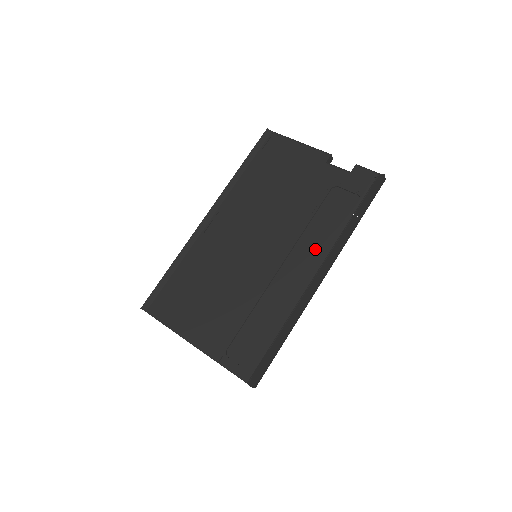
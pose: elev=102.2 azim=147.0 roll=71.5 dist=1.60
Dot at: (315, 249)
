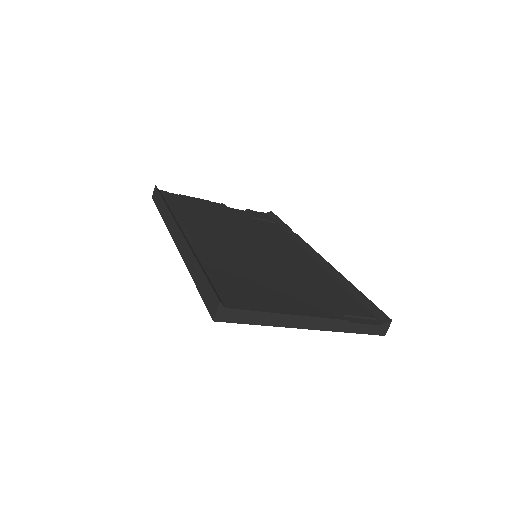
Dot at: (290, 246)
